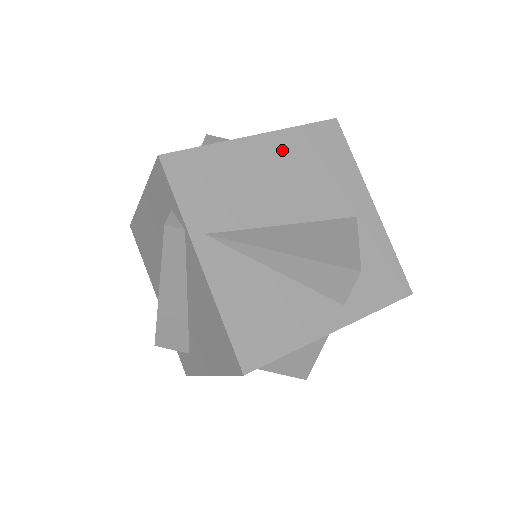
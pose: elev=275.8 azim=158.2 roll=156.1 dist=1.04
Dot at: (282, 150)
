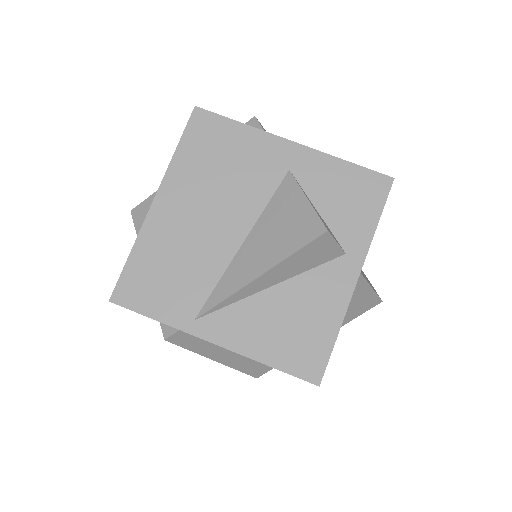
Dot at: (182, 188)
